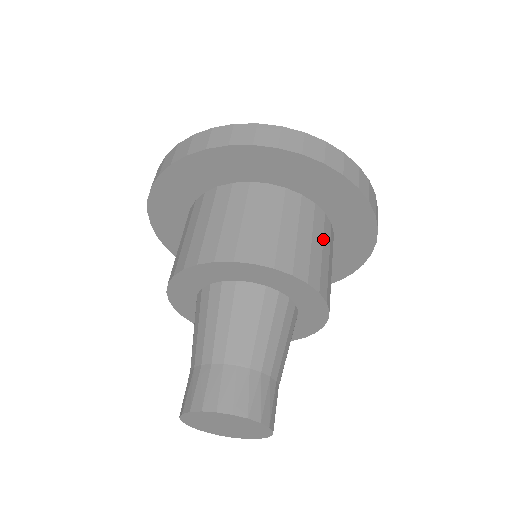
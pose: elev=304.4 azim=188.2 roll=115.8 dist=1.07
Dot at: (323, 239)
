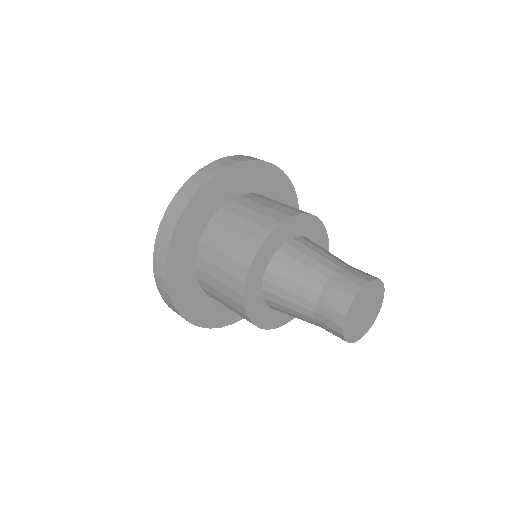
Dot at: occluded
